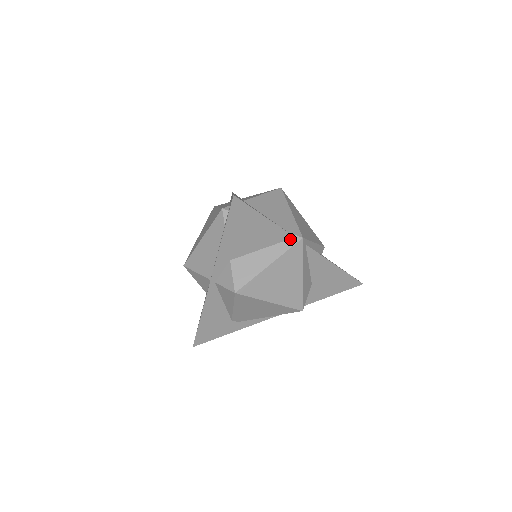
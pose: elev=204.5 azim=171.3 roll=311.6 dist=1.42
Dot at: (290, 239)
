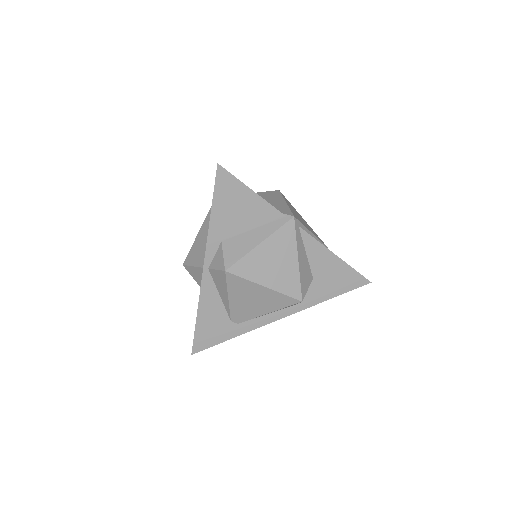
Dot at: (281, 218)
